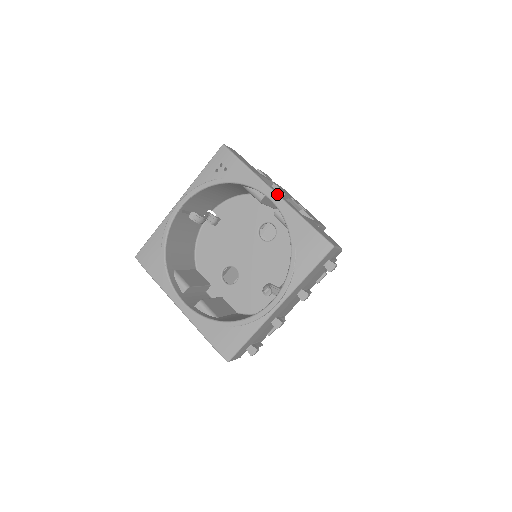
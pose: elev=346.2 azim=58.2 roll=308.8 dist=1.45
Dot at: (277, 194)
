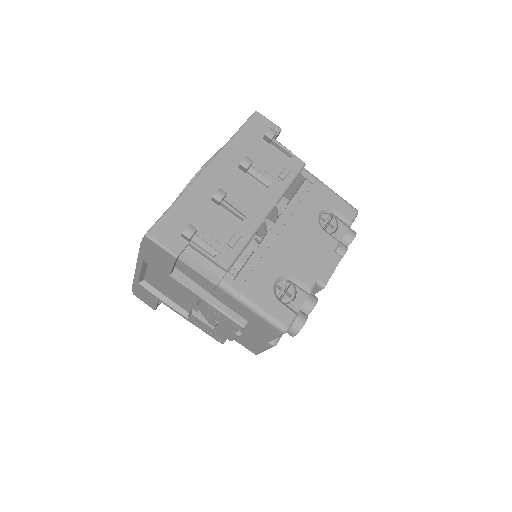
Dot at: occluded
